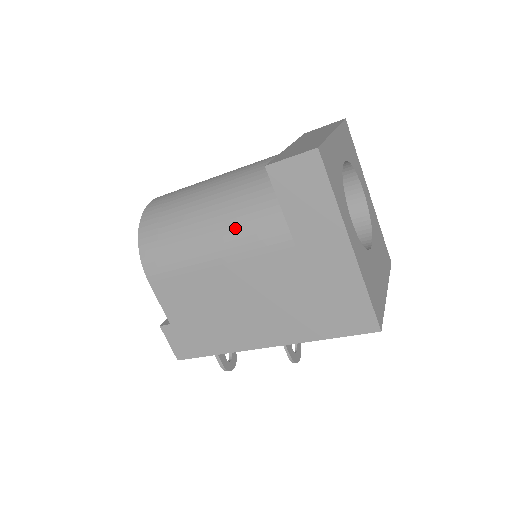
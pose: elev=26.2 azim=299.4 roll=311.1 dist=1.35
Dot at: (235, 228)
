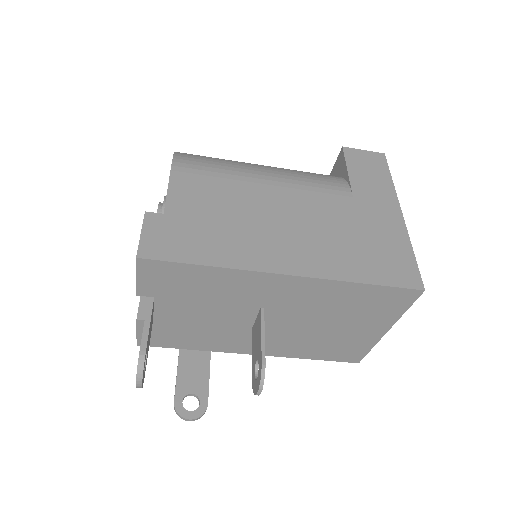
Dot at: (295, 173)
